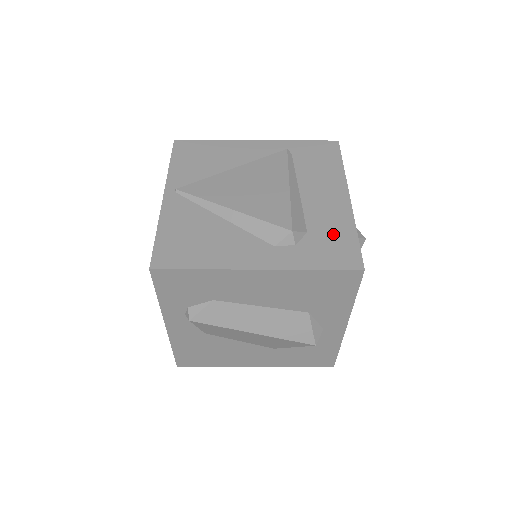
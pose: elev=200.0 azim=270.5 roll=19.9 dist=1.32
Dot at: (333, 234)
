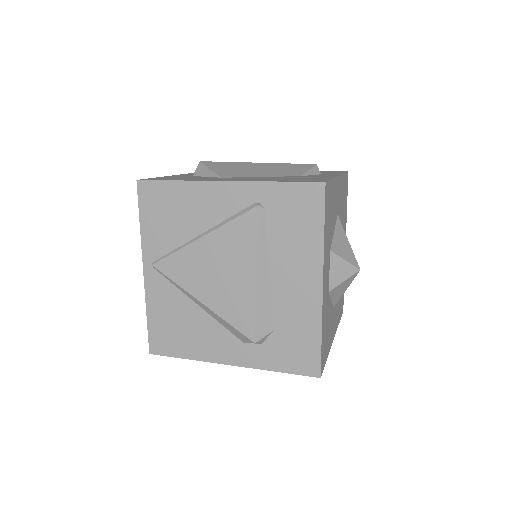
Dot at: (298, 335)
